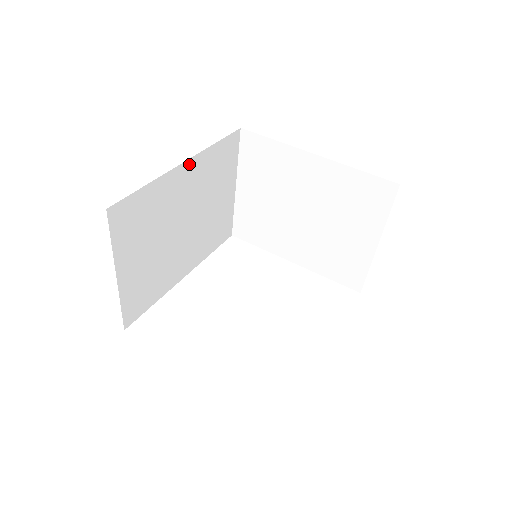
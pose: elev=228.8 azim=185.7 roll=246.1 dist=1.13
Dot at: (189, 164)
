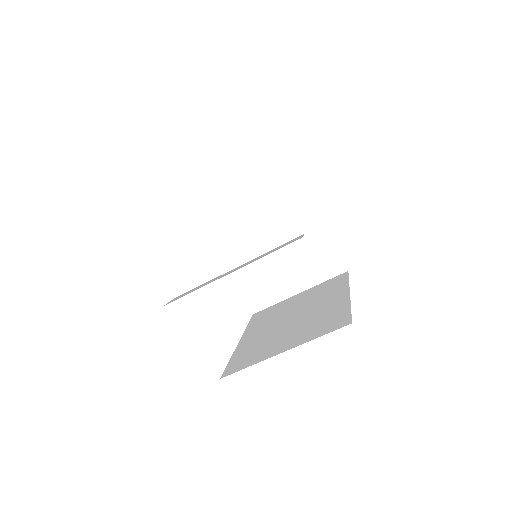
Dot at: occluded
